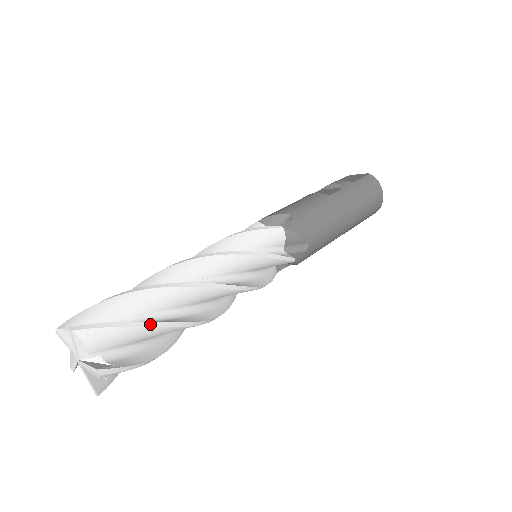
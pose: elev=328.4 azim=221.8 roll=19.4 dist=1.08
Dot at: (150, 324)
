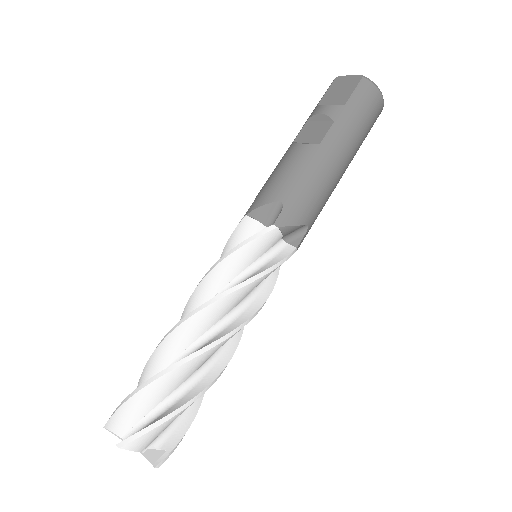
Dot at: (182, 408)
